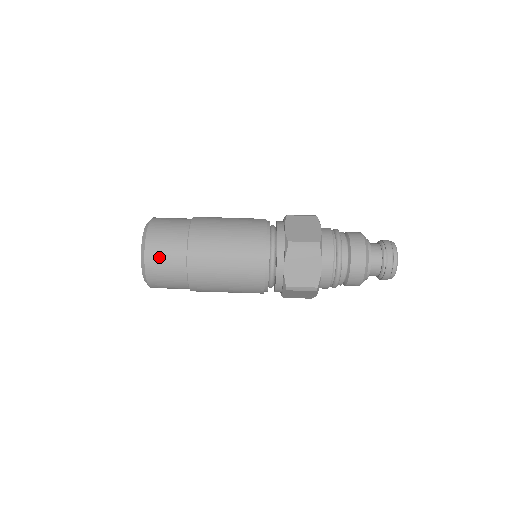
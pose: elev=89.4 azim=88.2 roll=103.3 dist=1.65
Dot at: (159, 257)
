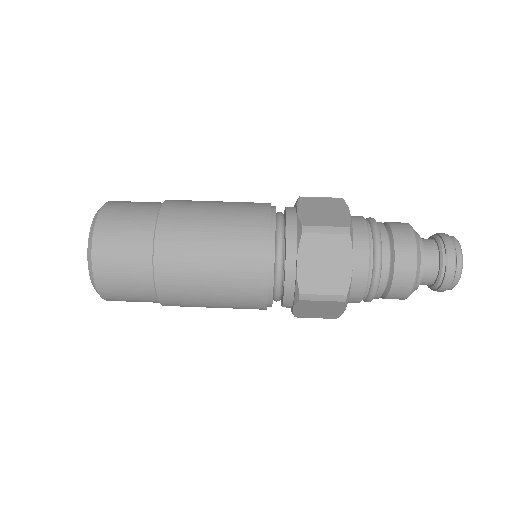
Dot at: (113, 249)
